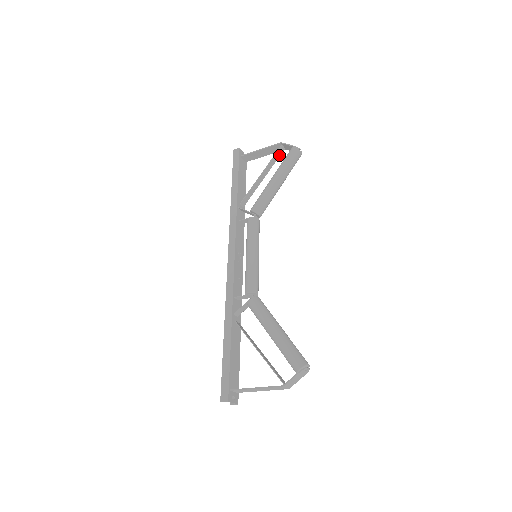
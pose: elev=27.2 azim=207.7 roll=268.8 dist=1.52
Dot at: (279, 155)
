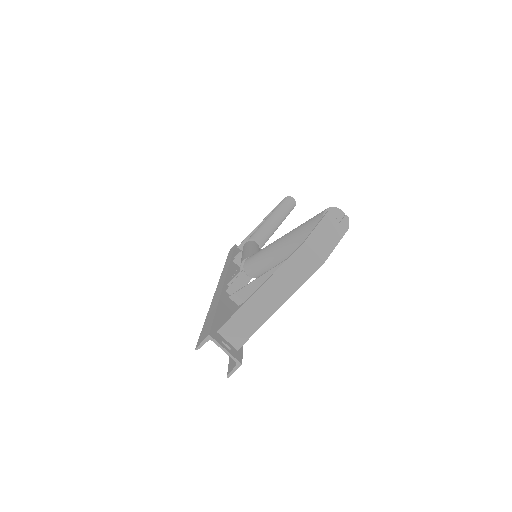
Dot at: occluded
